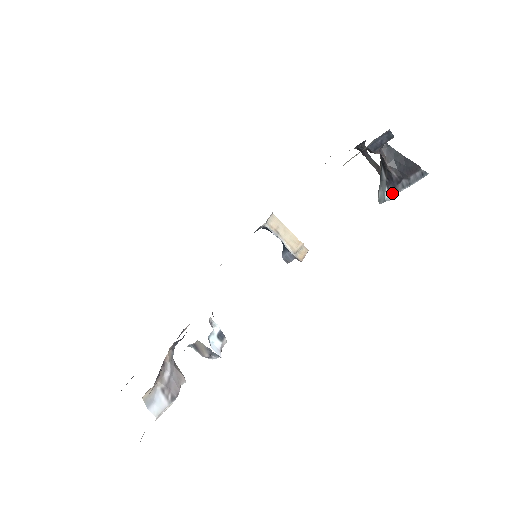
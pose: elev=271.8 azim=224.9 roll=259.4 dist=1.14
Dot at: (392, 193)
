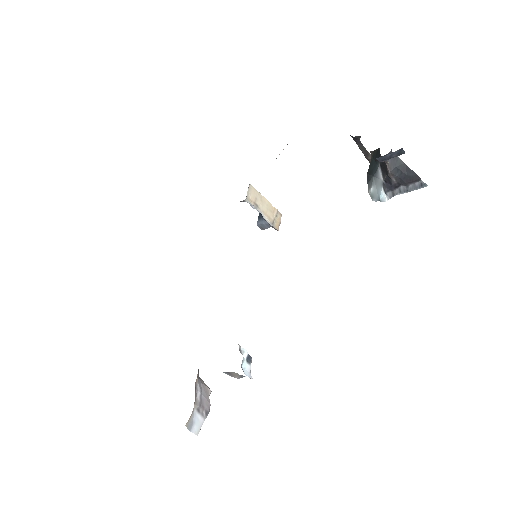
Dot at: (388, 195)
